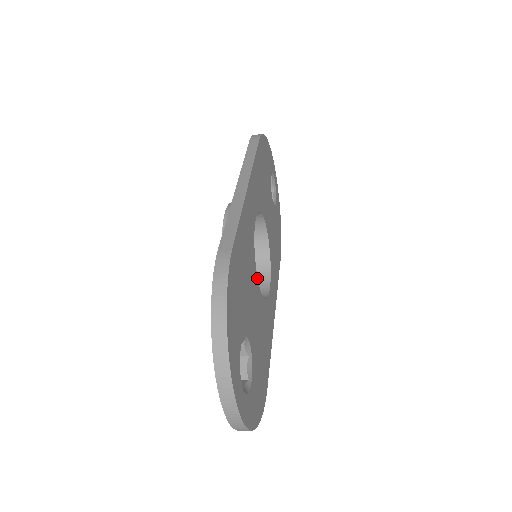
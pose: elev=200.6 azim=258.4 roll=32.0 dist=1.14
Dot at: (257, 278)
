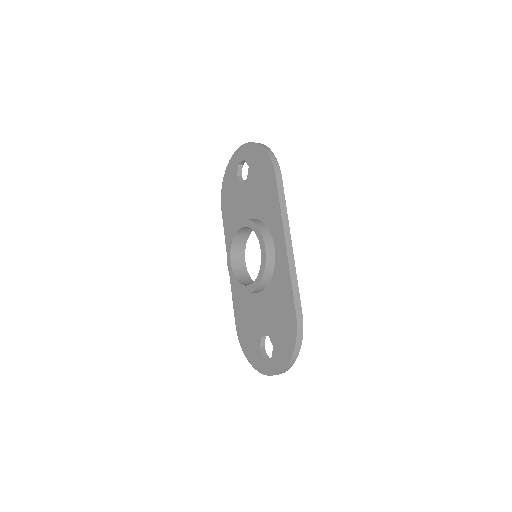
Dot at: occluded
